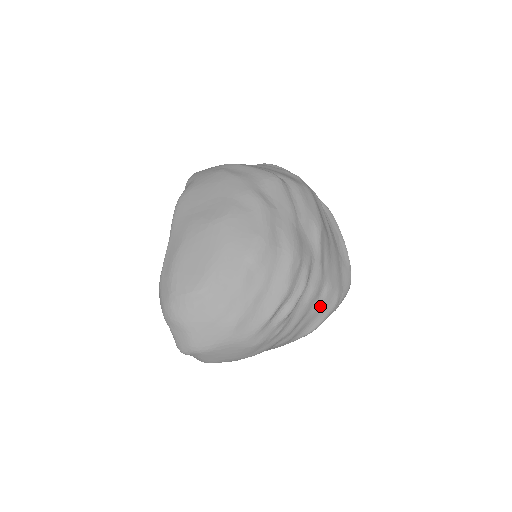
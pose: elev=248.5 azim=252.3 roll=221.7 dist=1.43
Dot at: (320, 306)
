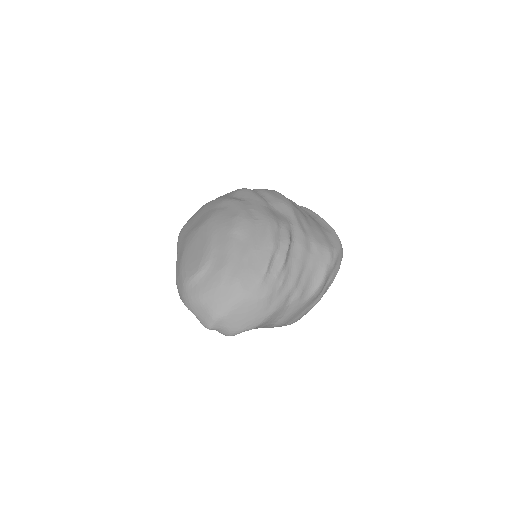
Dot at: (315, 260)
